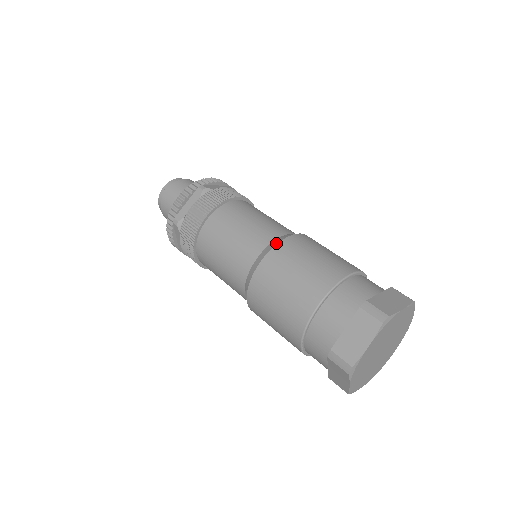
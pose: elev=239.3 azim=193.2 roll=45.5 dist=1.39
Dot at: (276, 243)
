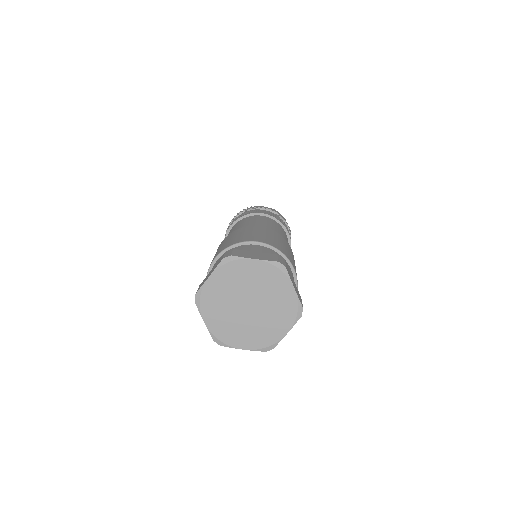
Dot at: (241, 228)
